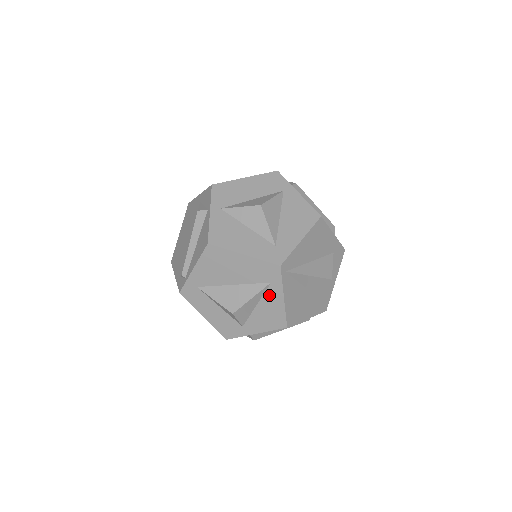
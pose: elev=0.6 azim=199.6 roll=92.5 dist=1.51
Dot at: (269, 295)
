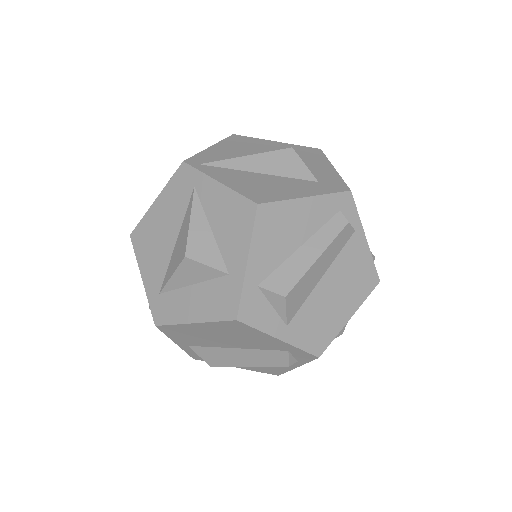
Dot at: (207, 200)
